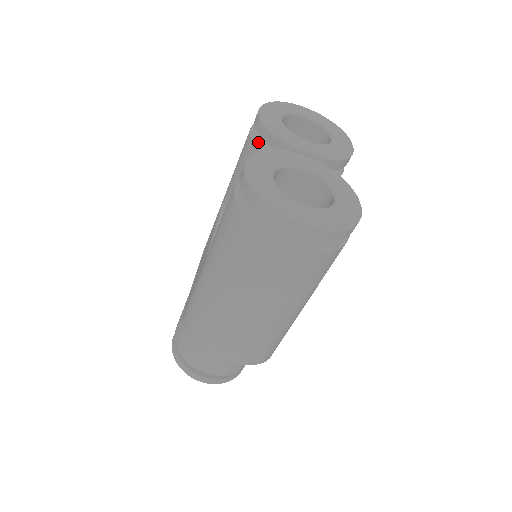
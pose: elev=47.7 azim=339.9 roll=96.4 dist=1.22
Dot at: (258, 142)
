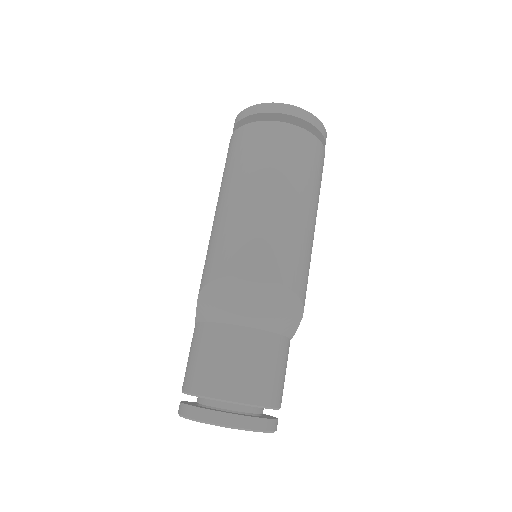
Dot at: occluded
